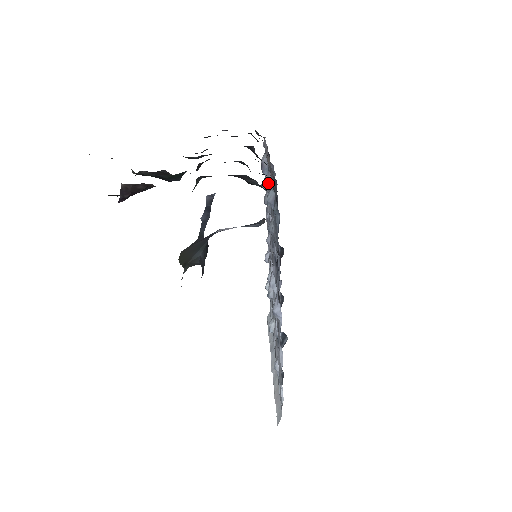
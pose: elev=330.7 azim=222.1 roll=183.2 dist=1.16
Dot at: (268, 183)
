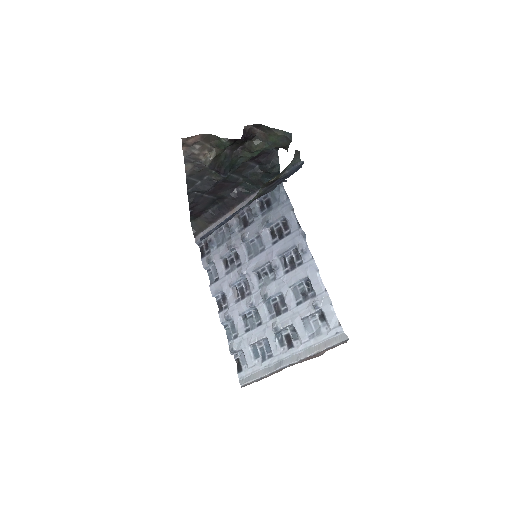
Dot at: (235, 228)
